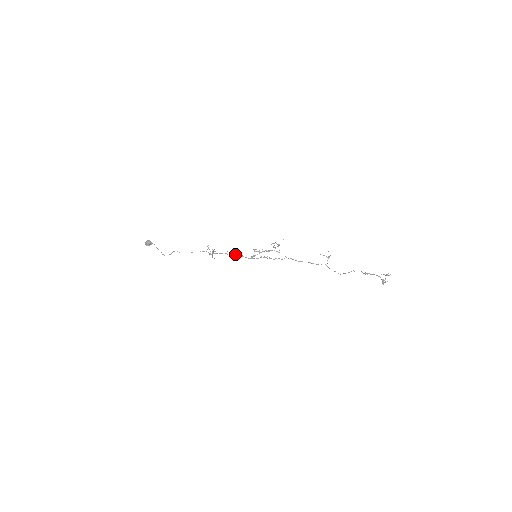
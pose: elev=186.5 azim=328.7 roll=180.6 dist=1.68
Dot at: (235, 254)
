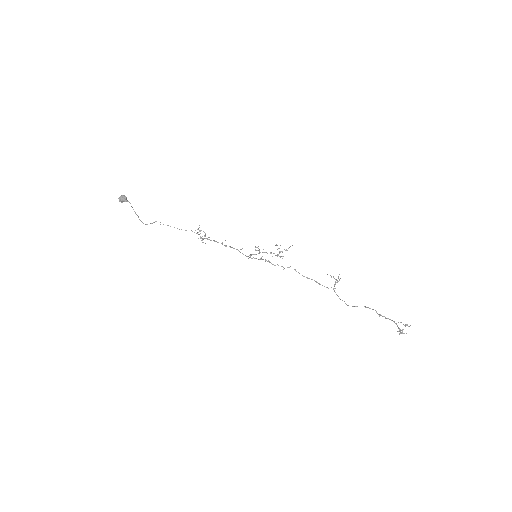
Dot at: (232, 247)
